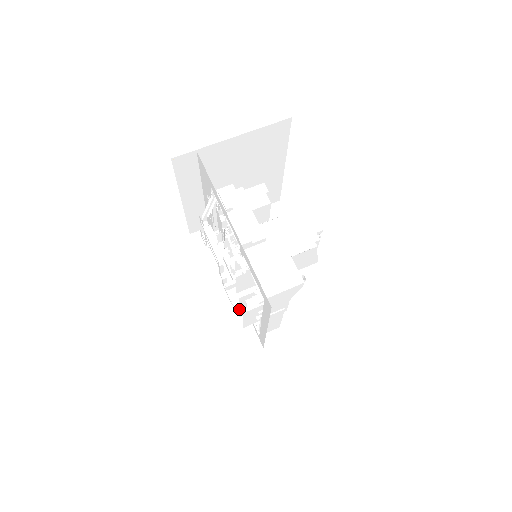
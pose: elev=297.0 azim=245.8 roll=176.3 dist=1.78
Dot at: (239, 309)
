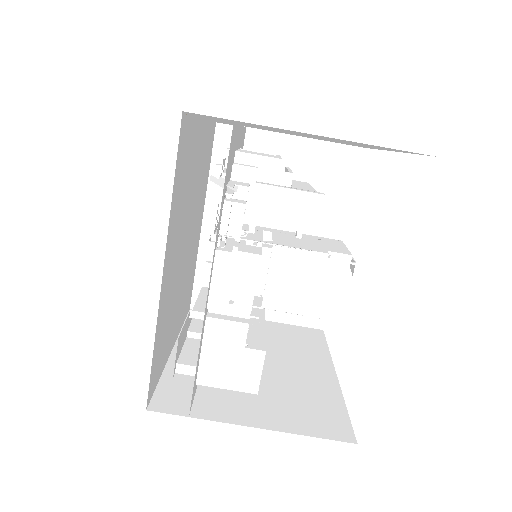
Dot at: (198, 298)
